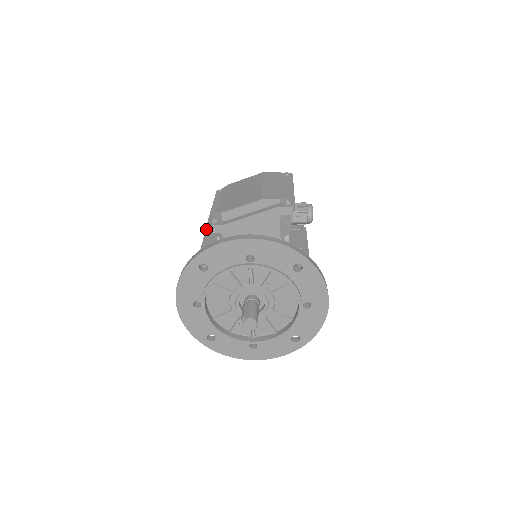
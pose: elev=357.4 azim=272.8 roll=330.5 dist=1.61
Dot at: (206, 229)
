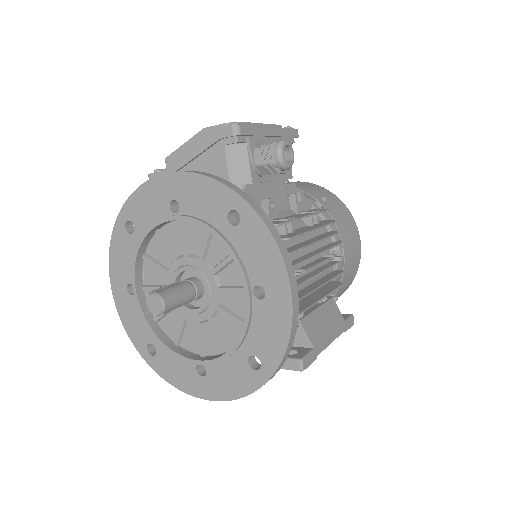
Dot at: occluded
